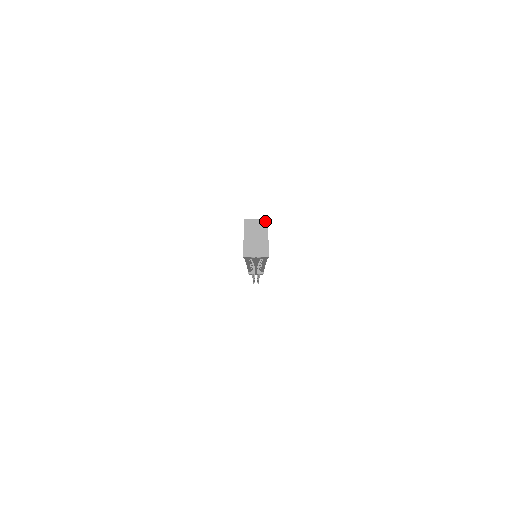
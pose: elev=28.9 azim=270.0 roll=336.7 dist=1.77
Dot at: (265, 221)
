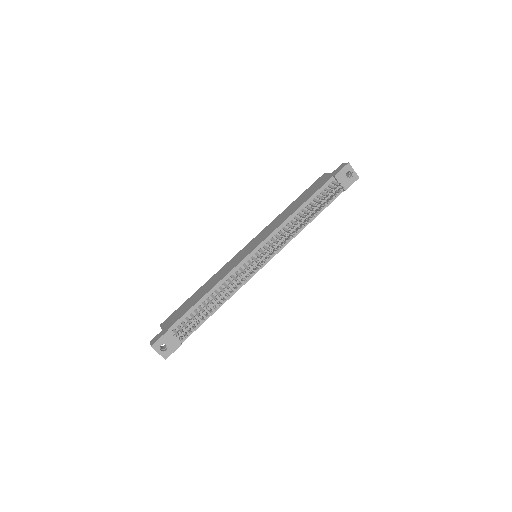
Dot at: occluded
